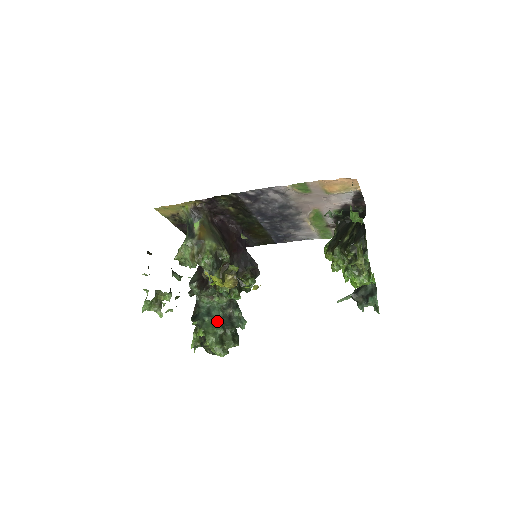
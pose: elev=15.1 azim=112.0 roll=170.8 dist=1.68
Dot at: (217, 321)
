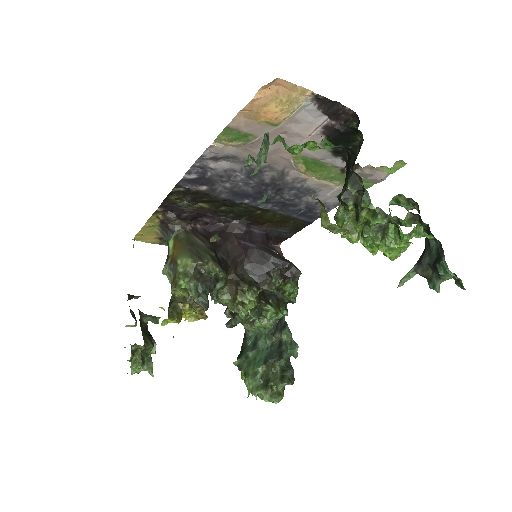
Dot at: (262, 354)
